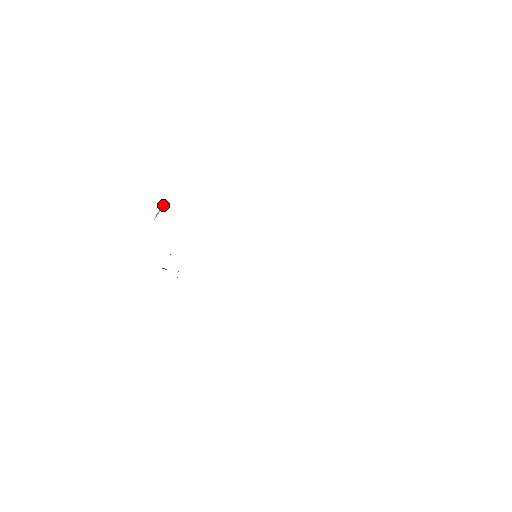
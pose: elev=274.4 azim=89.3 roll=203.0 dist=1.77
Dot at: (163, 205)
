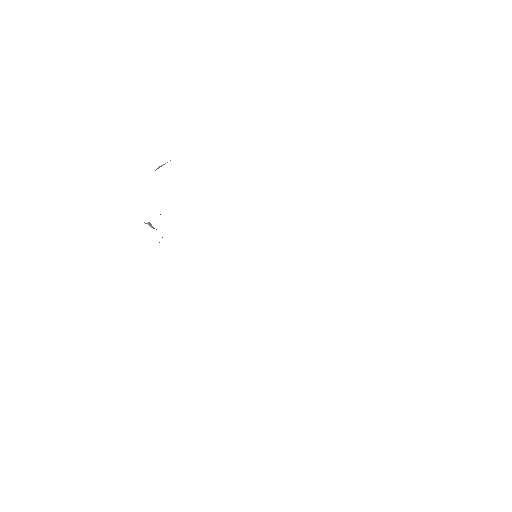
Dot at: occluded
